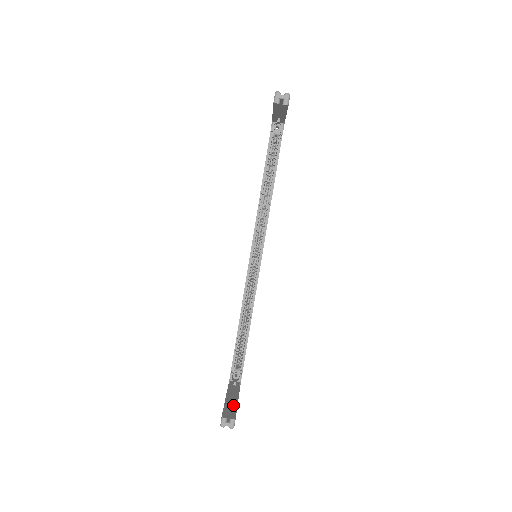
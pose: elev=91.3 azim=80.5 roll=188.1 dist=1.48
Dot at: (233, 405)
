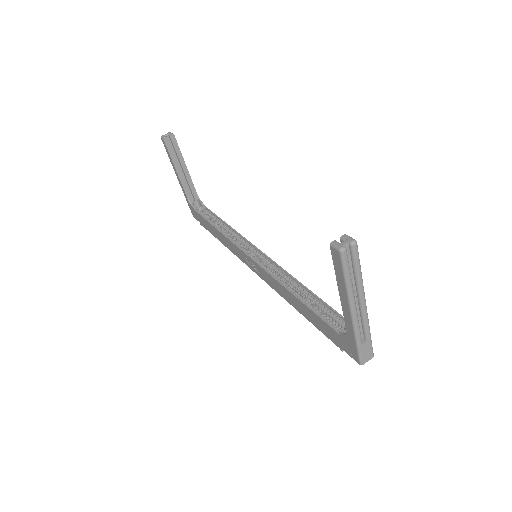
Dot at: occluded
